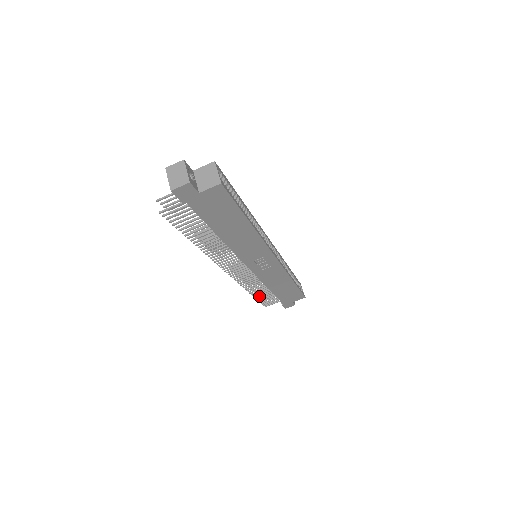
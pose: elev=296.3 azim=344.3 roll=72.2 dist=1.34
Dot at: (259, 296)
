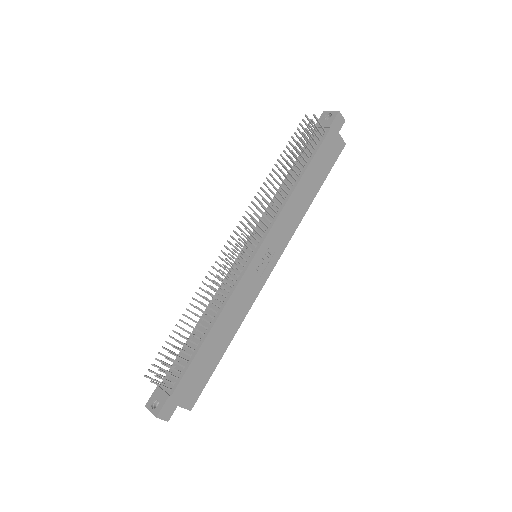
Dot at: occluded
